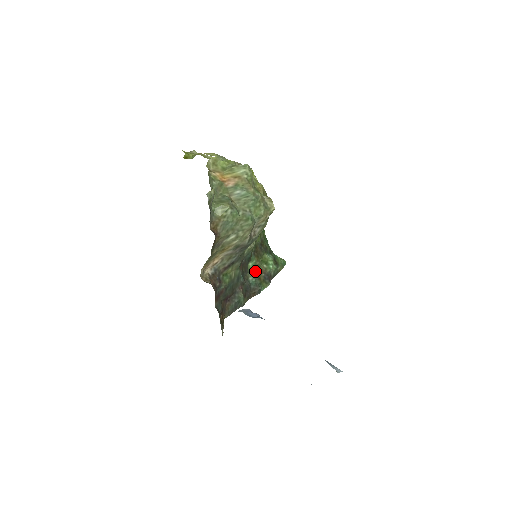
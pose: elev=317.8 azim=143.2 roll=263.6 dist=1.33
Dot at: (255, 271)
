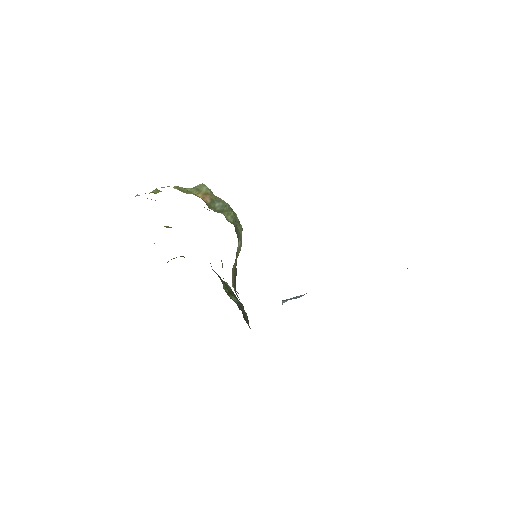
Dot at: (229, 293)
